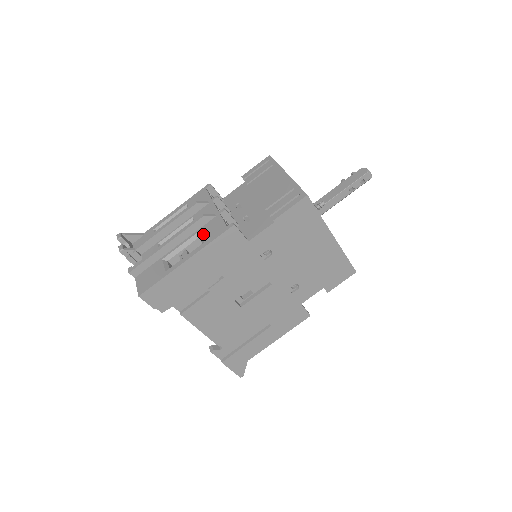
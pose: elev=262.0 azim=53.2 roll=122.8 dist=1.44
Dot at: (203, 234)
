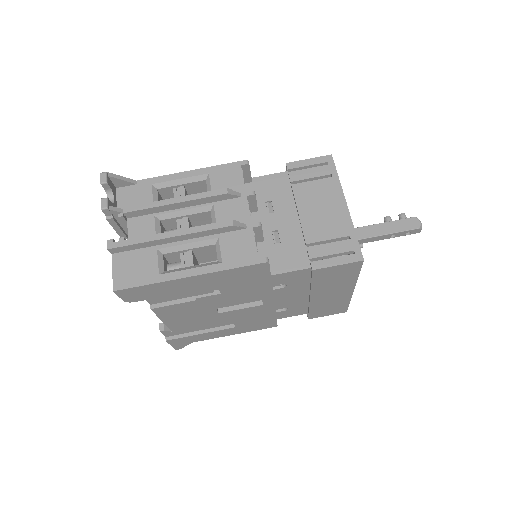
Dot at: (223, 247)
